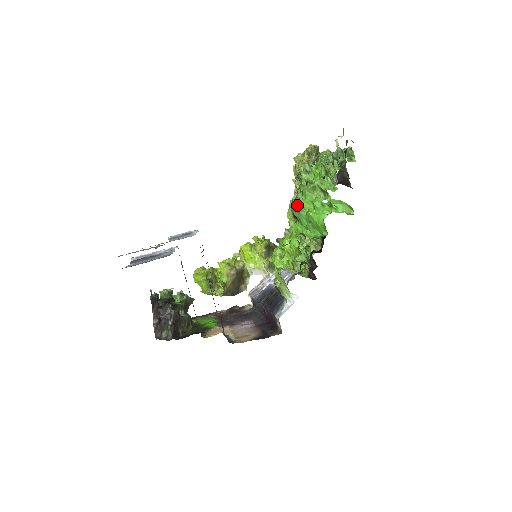
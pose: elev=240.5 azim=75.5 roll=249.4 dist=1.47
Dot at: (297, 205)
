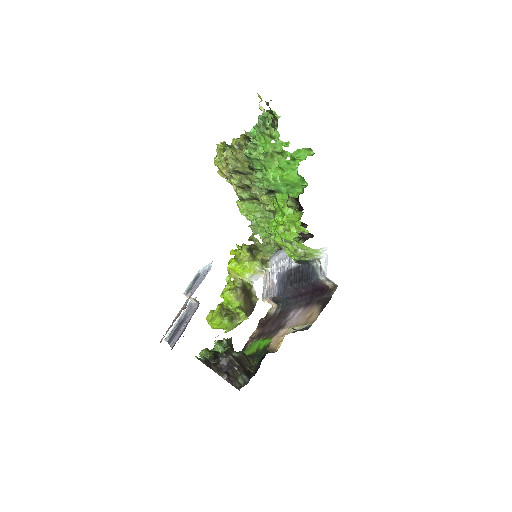
Dot at: (268, 180)
